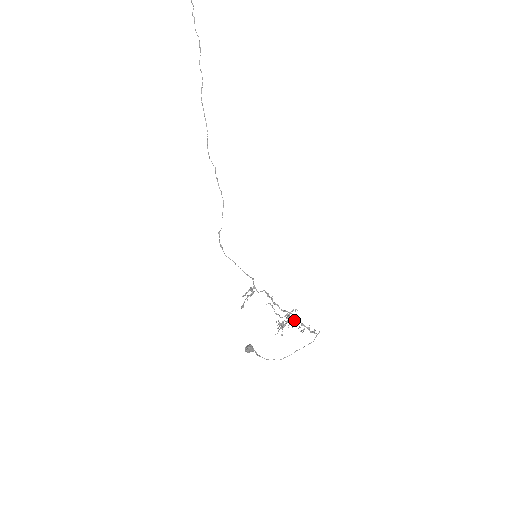
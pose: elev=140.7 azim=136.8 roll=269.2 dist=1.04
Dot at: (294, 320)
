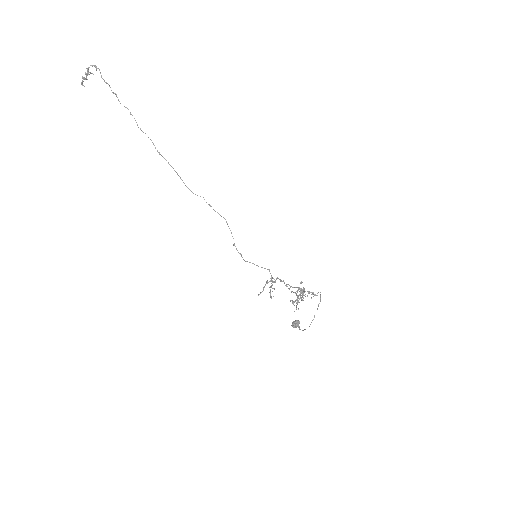
Dot at: (303, 291)
